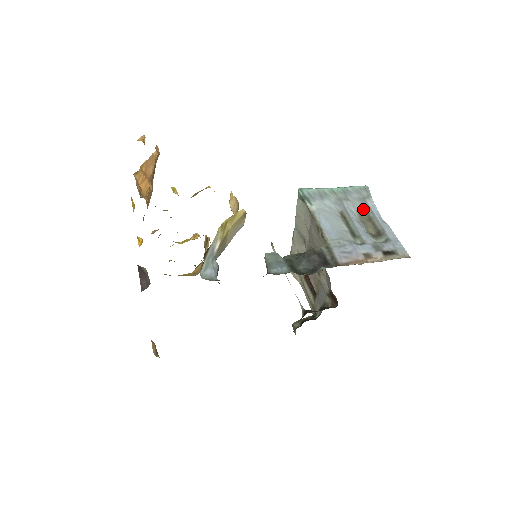
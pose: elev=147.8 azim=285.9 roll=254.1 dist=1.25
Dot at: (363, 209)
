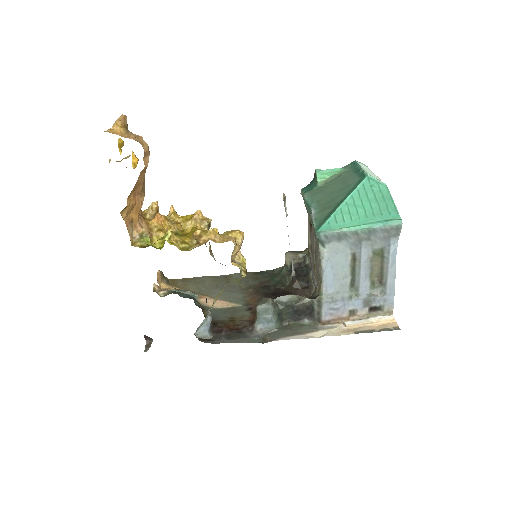
Dot at: (381, 249)
